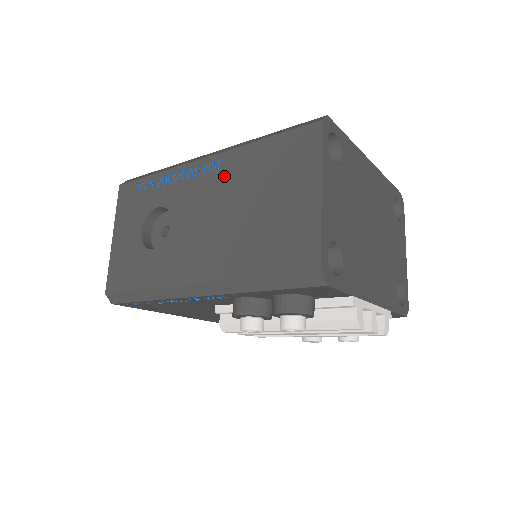
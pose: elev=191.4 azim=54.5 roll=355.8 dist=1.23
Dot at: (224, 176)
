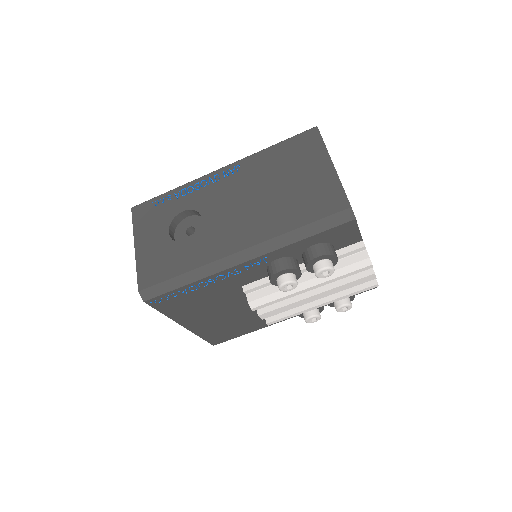
Dot at: (245, 175)
